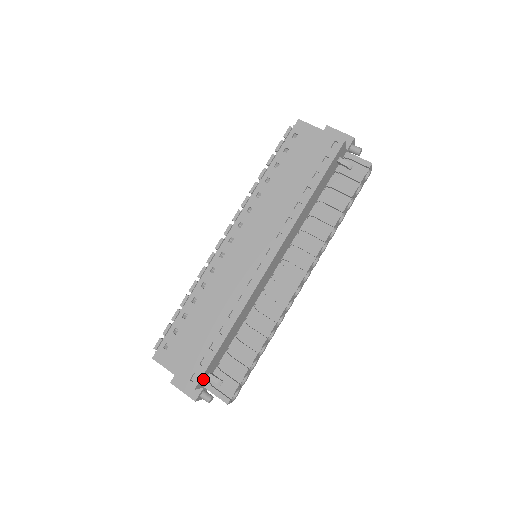
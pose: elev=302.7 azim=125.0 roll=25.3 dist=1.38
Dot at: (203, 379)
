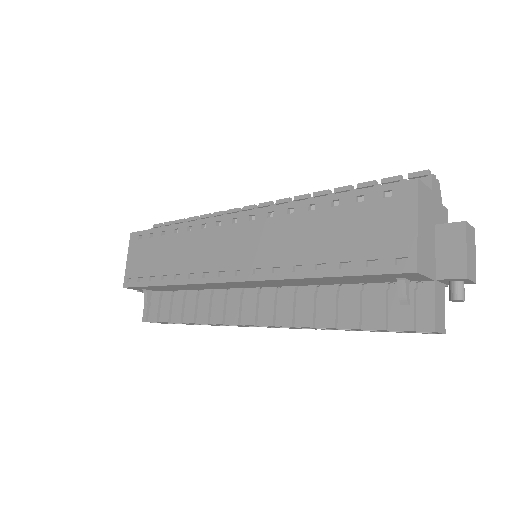
Dot at: (137, 288)
